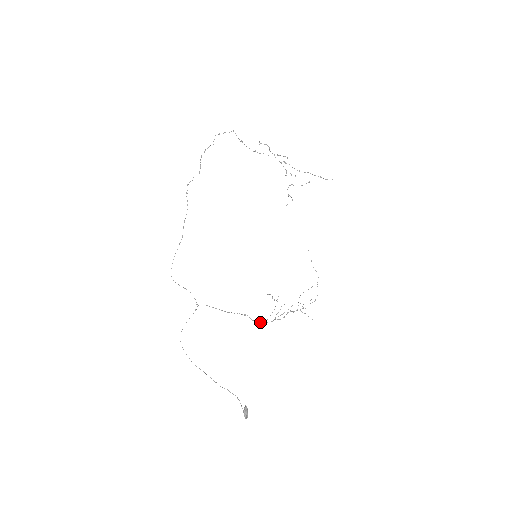
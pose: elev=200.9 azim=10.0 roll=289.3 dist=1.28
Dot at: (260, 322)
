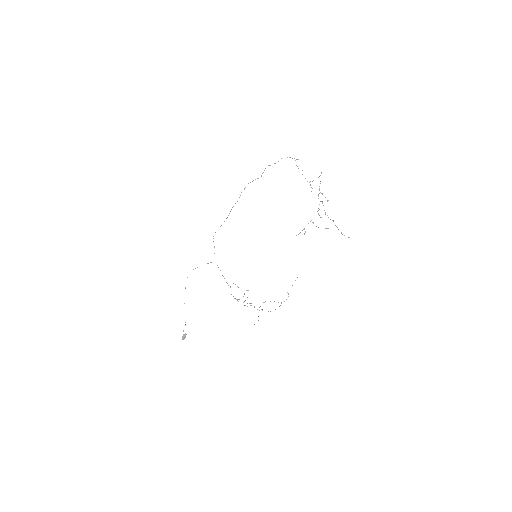
Dot at: (235, 298)
